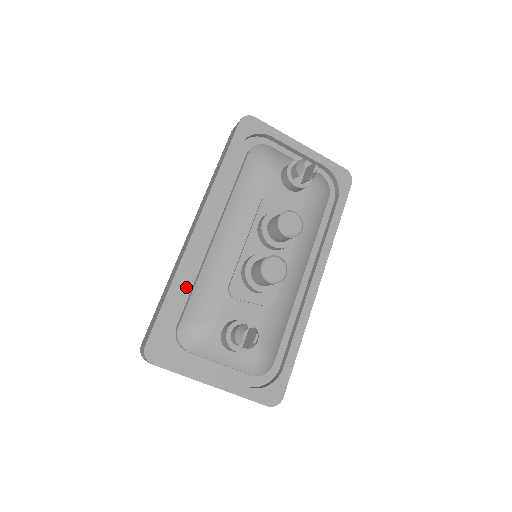
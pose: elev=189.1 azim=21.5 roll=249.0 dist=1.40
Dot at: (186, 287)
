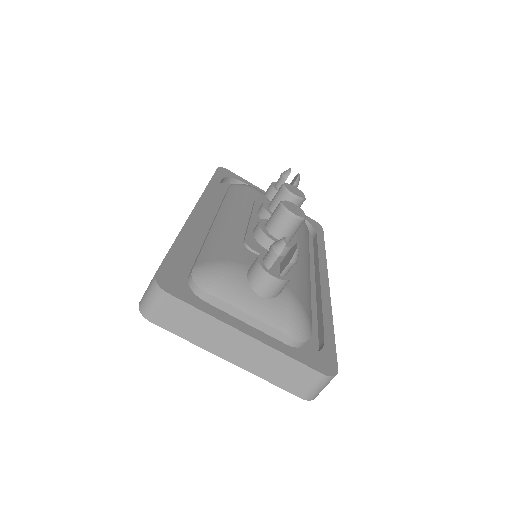
Dot at: (192, 250)
